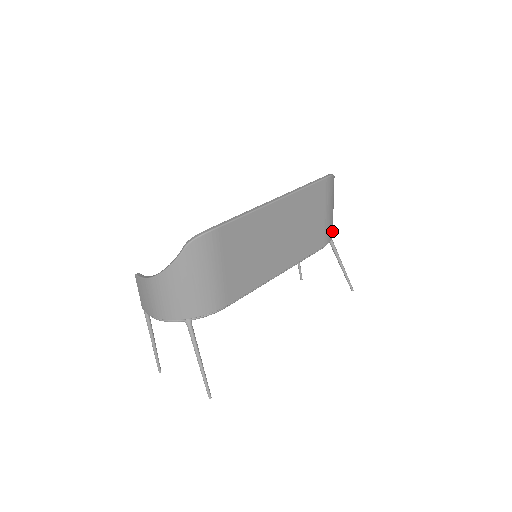
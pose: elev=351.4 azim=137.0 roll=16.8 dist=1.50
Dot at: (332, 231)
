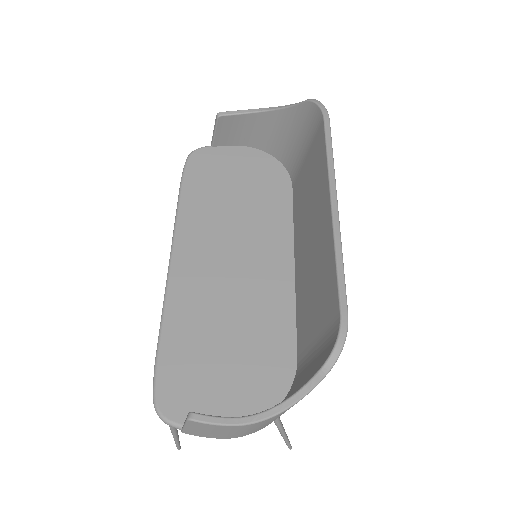
Dot at: occluded
